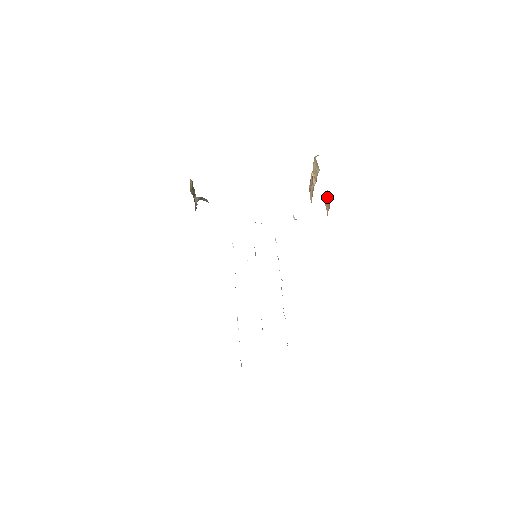
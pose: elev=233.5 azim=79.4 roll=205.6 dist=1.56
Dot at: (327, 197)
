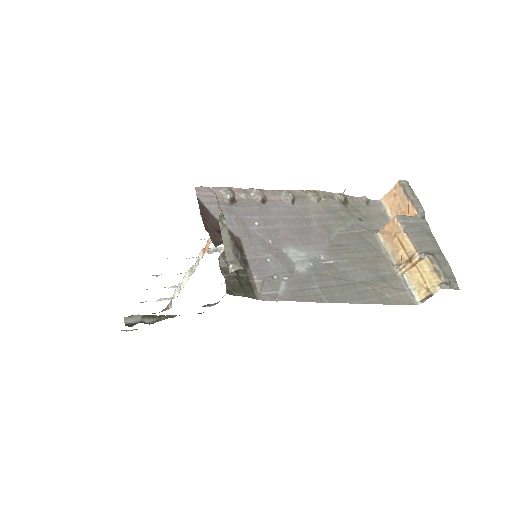
Dot at: (406, 206)
